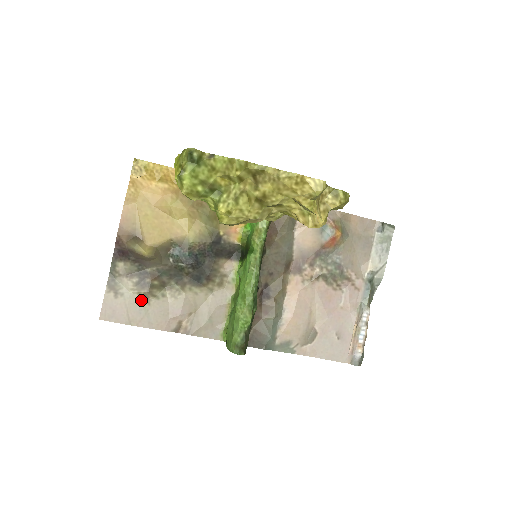
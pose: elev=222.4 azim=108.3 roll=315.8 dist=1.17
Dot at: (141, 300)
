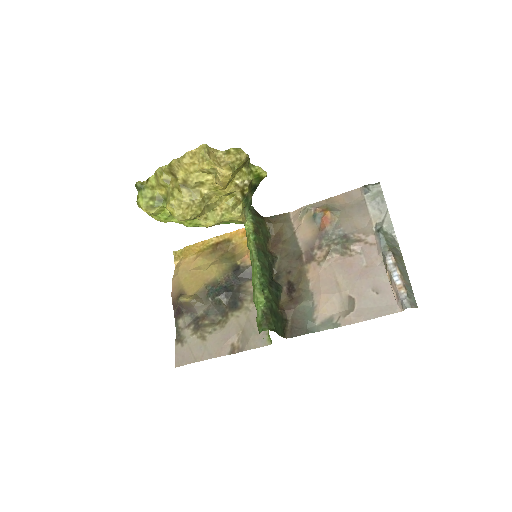
Dot at: (199, 340)
